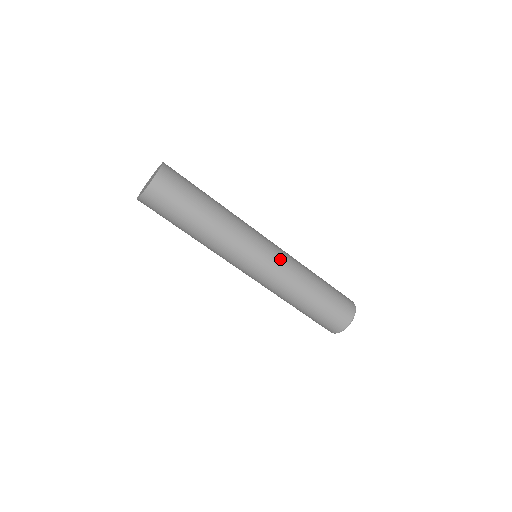
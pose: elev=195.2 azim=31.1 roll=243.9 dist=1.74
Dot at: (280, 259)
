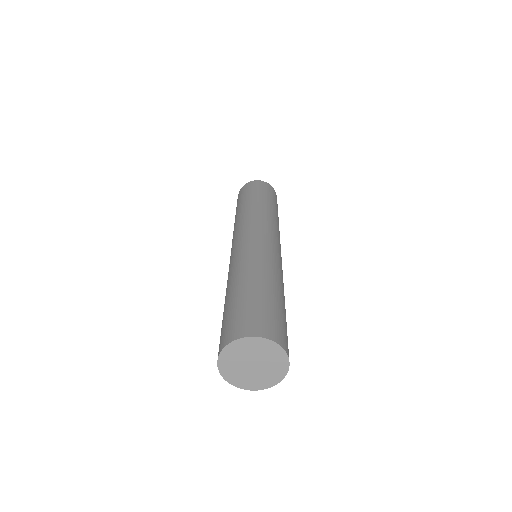
Dot at: occluded
